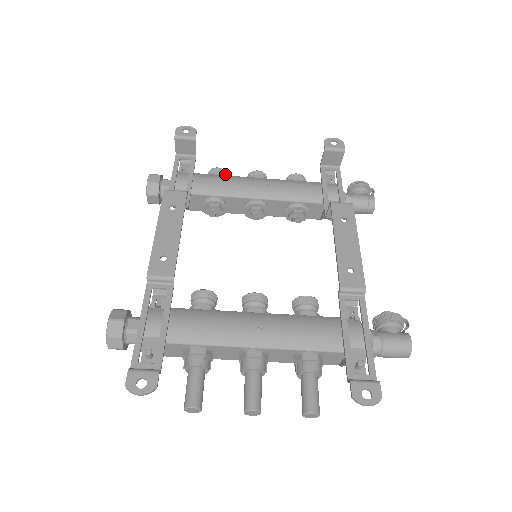
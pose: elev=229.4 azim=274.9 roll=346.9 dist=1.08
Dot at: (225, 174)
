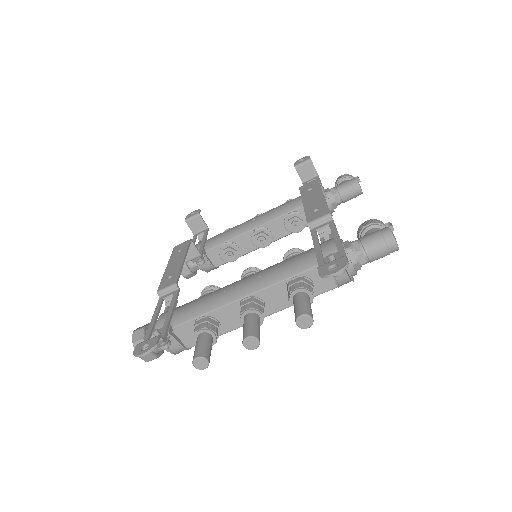
Dot at: occluded
